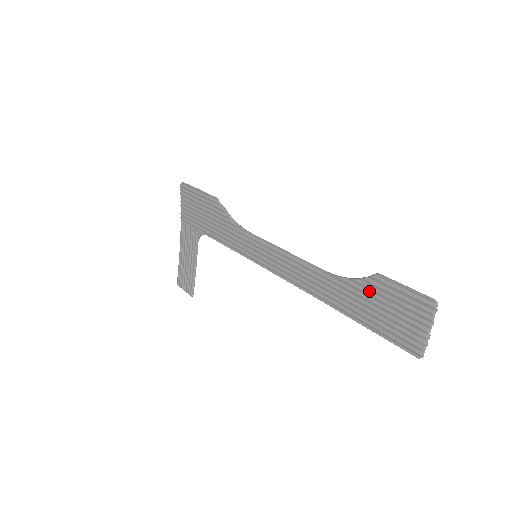
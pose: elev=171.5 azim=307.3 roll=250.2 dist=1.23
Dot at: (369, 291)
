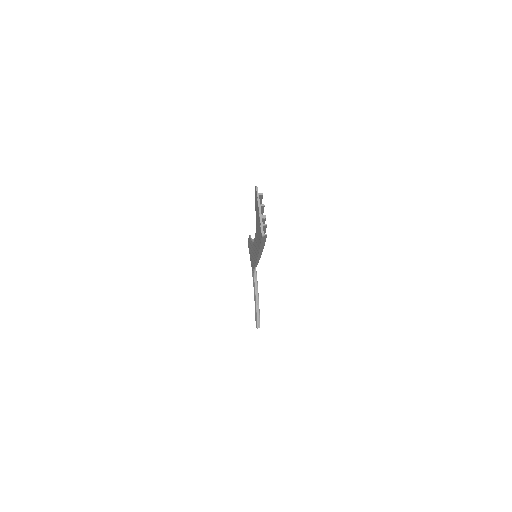
Dot at: (256, 216)
